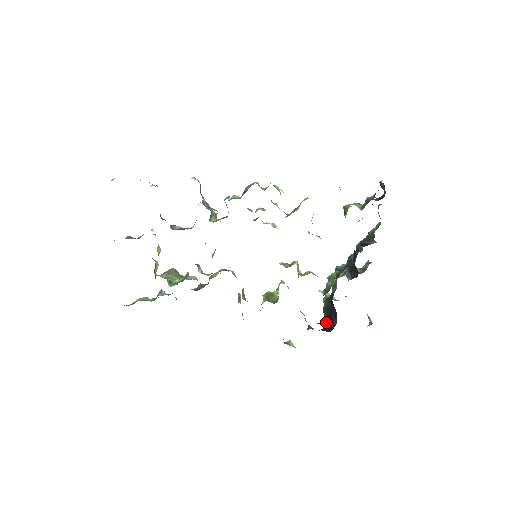
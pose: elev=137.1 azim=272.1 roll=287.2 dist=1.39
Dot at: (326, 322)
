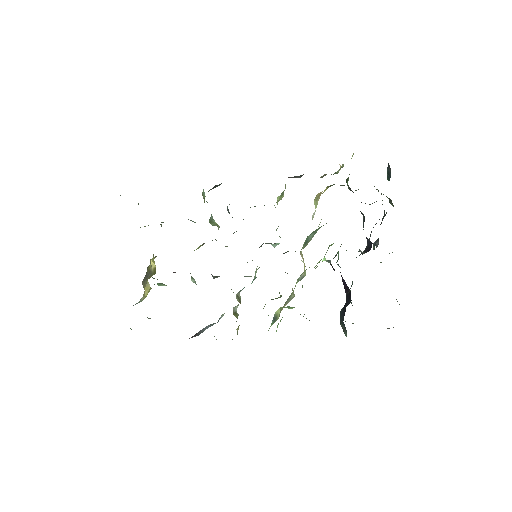
Dot at: (344, 333)
